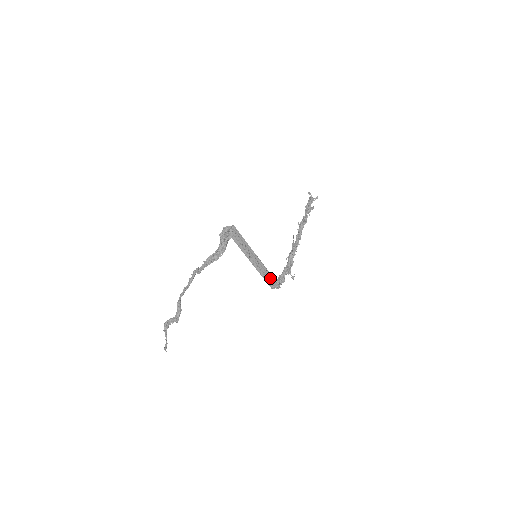
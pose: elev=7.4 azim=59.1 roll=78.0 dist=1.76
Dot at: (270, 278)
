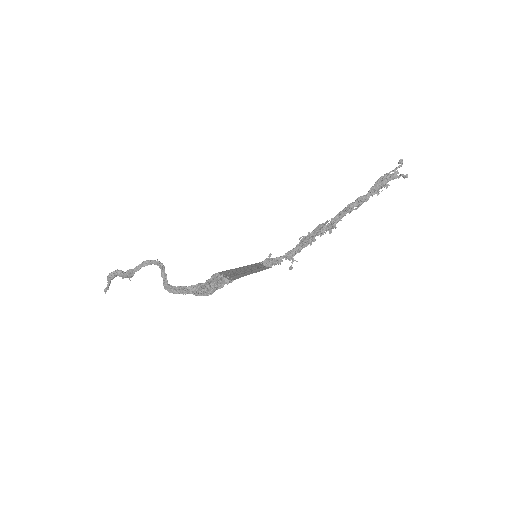
Dot at: occluded
